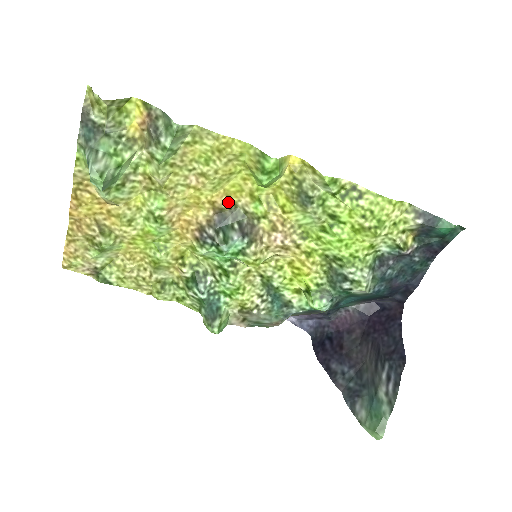
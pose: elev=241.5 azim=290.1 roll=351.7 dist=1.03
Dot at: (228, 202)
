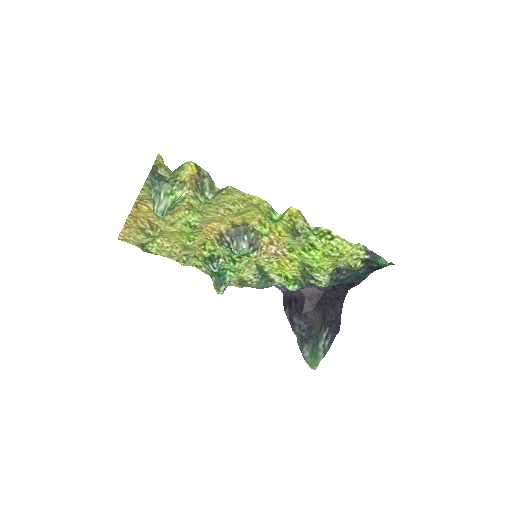
Dot at: (243, 222)
